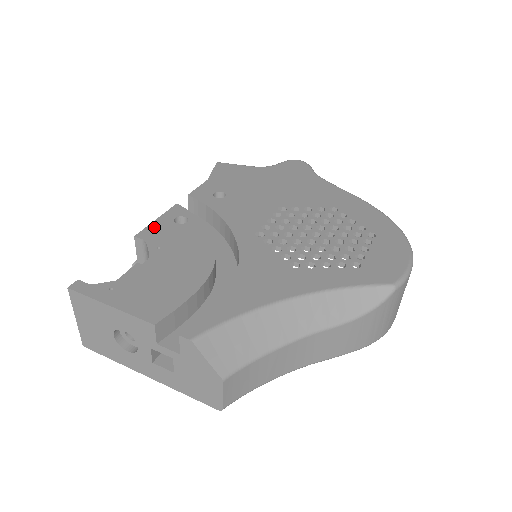
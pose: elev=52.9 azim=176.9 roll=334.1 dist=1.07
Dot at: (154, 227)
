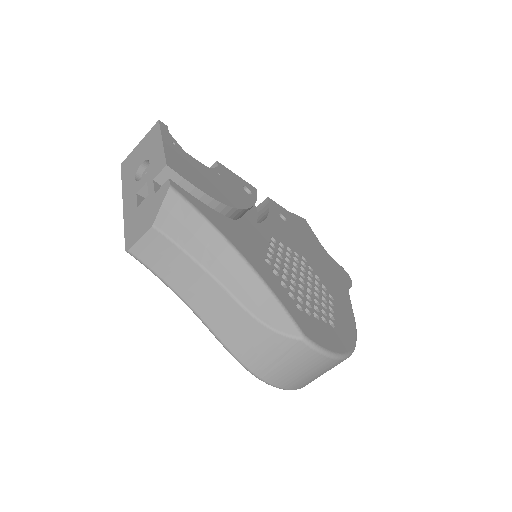
Dot at: (231, 173)
